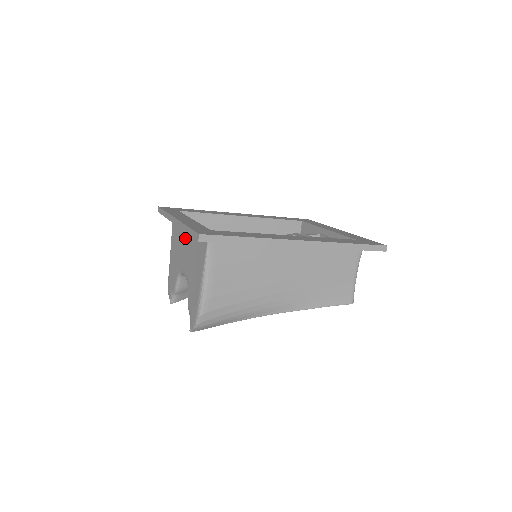
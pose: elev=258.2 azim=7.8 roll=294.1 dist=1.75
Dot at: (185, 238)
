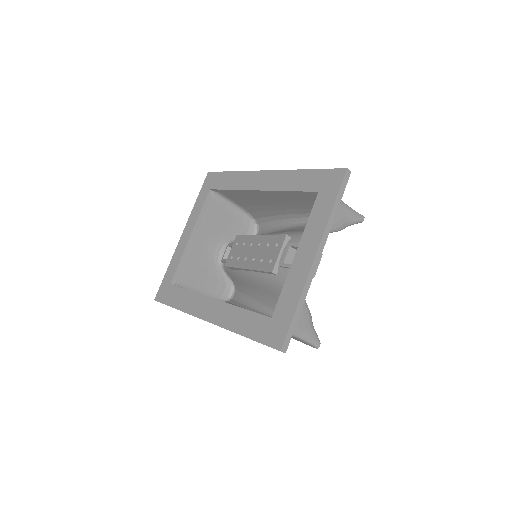
Dot at: occluded
